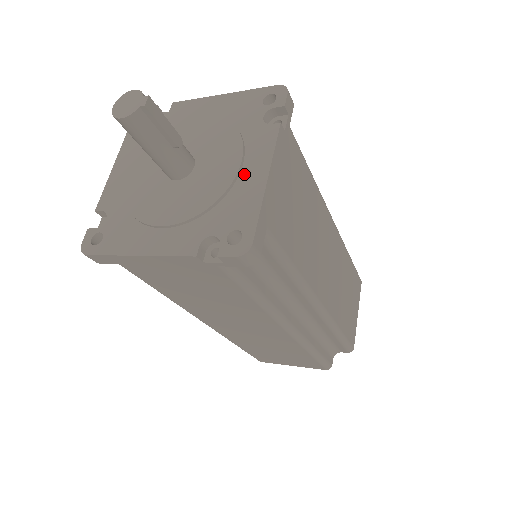
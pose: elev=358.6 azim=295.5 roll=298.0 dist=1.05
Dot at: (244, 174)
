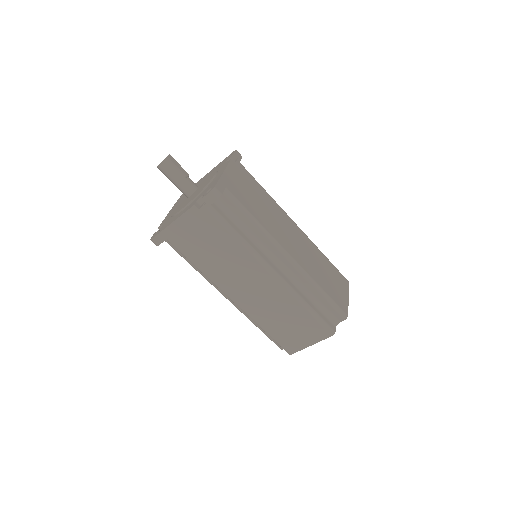
Dot at: (216, 177)
